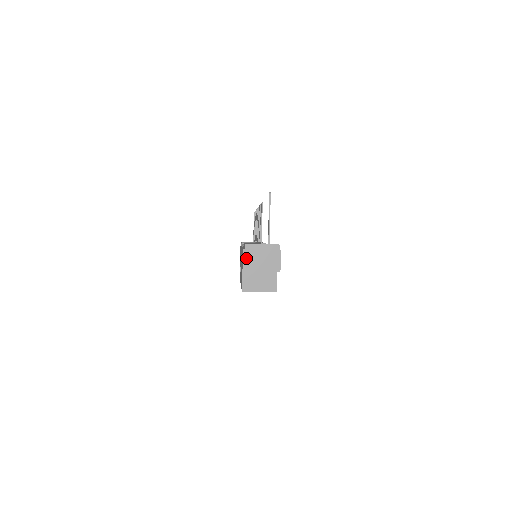
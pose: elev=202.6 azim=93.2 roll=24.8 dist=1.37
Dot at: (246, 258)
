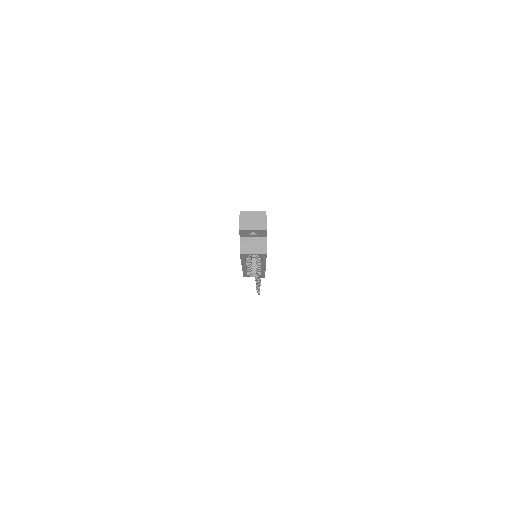
Dot at: (241, 221)
